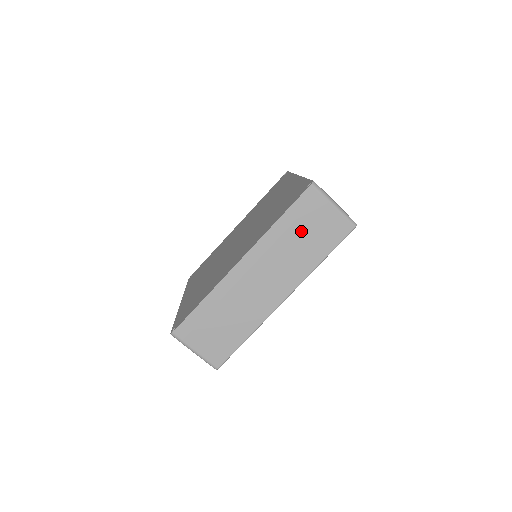
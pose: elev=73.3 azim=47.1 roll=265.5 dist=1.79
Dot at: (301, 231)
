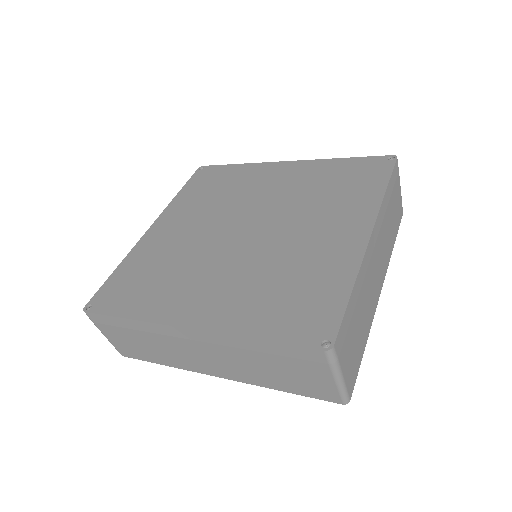
Dot at: (276, 364)
